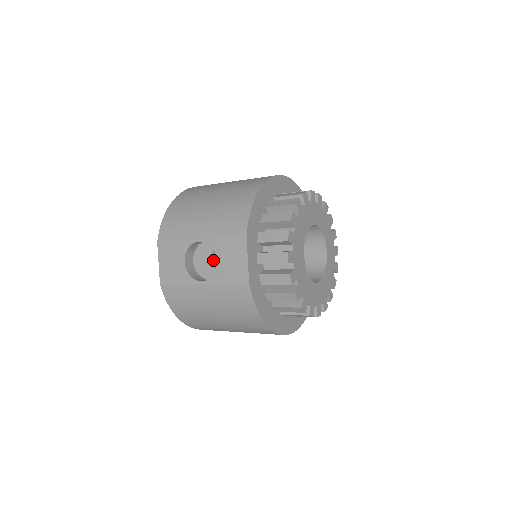
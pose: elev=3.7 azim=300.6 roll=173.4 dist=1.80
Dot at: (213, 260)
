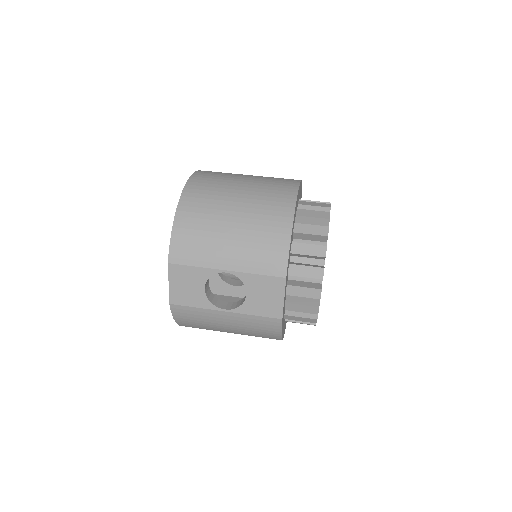
Dot at: occluded
